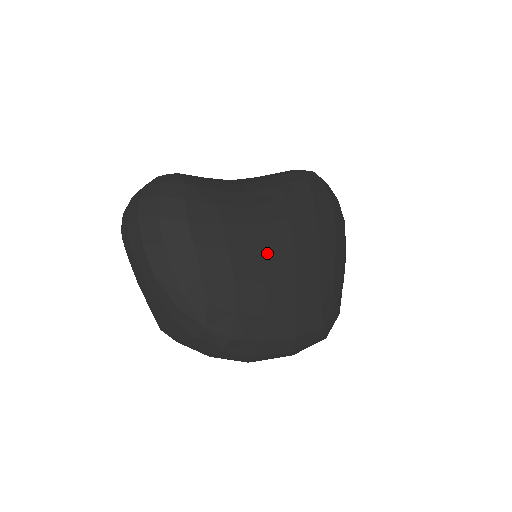
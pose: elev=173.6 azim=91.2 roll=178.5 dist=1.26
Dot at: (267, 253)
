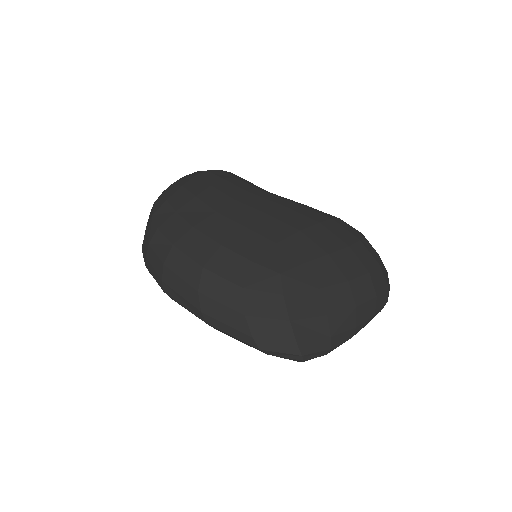
Dot at: (238, 202)
